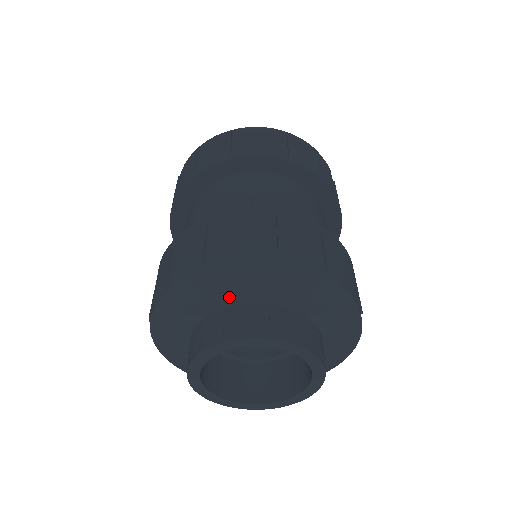
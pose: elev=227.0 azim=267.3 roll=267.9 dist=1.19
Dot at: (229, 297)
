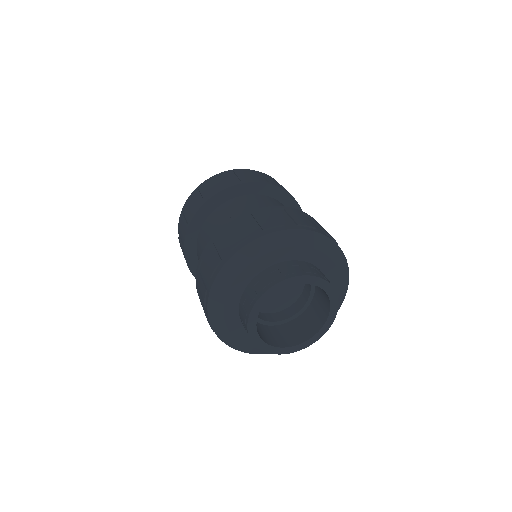
Dot at: (248, 272)
